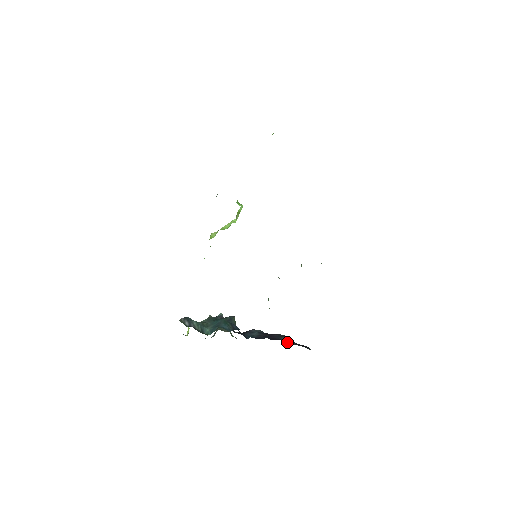
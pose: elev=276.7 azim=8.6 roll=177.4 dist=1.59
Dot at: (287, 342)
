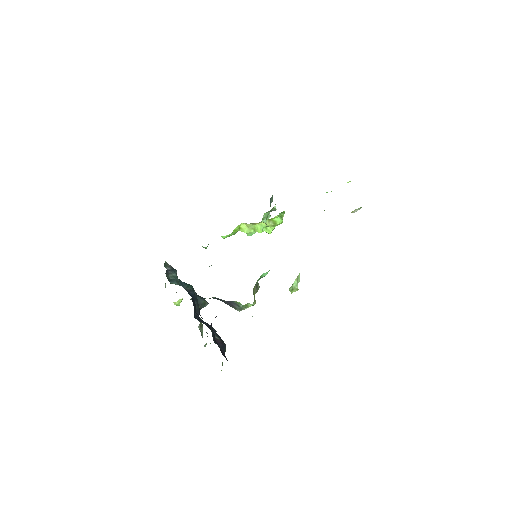
Dot at: (215, 339)
